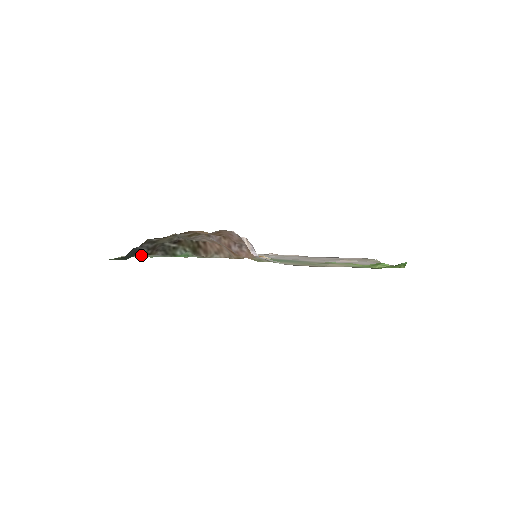
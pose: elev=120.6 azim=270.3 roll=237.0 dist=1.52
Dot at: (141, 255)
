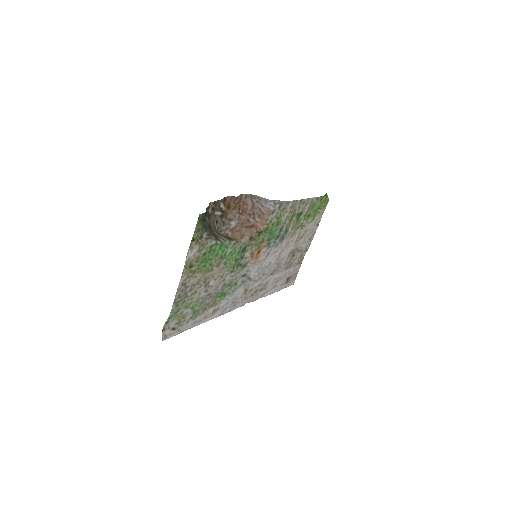
Dot at: (202, 243)
